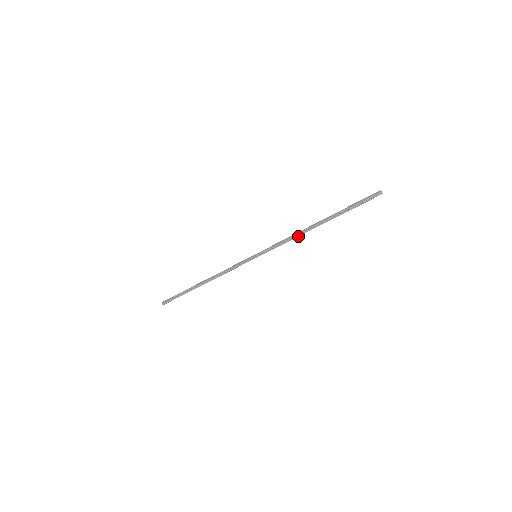
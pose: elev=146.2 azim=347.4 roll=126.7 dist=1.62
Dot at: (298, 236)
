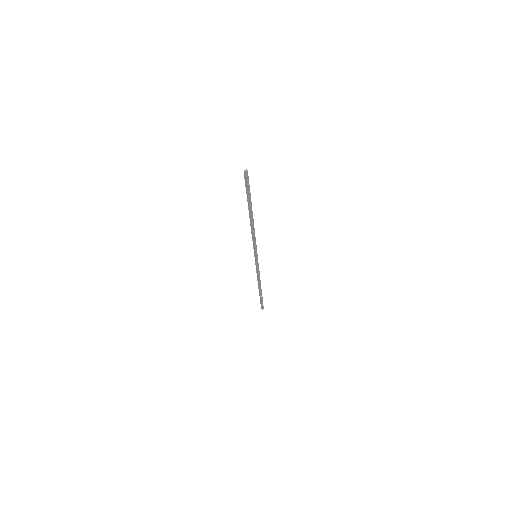
Dot at: (254, 230)
